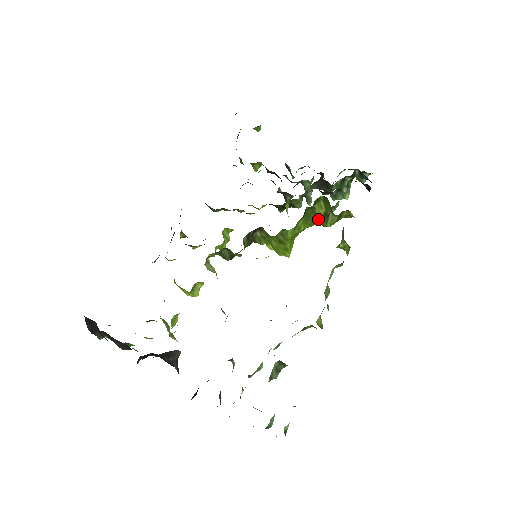
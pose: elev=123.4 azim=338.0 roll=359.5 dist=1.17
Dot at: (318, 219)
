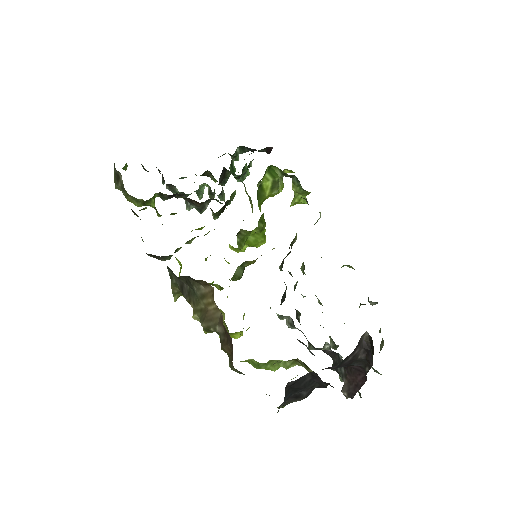
Dot at: (267, 193)
